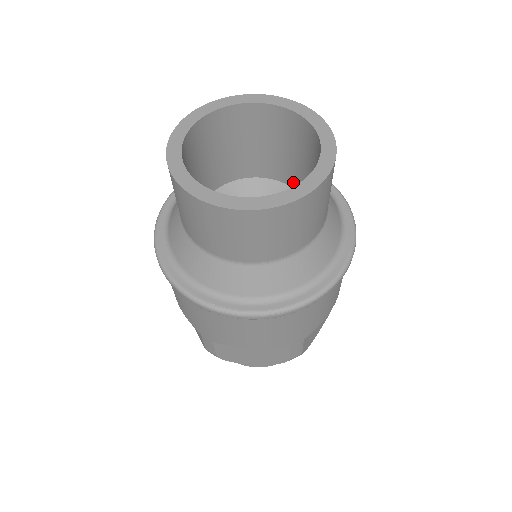
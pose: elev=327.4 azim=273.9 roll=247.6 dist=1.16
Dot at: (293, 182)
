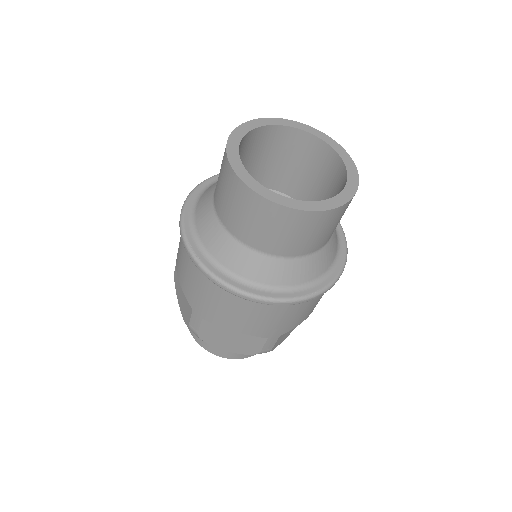
Dot at: (264, 183)
